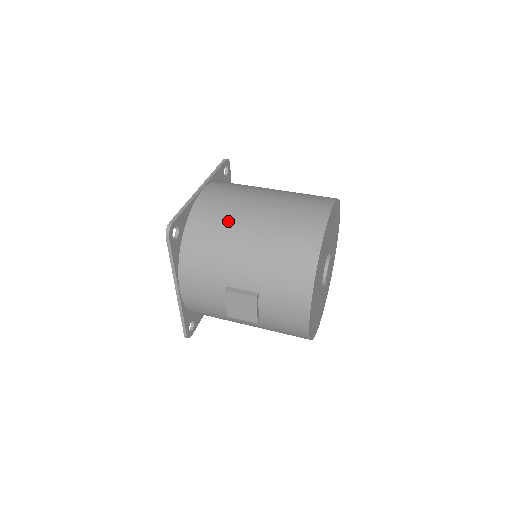
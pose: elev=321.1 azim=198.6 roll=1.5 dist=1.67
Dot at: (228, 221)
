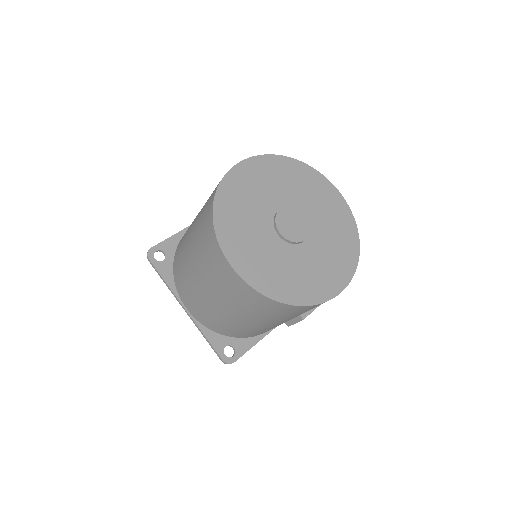
Dot at: (225, 322)
